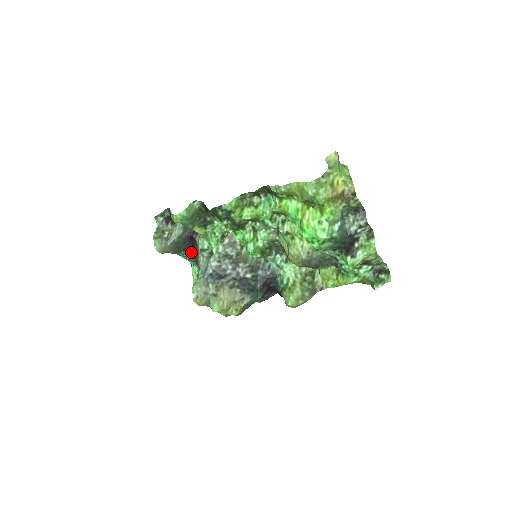
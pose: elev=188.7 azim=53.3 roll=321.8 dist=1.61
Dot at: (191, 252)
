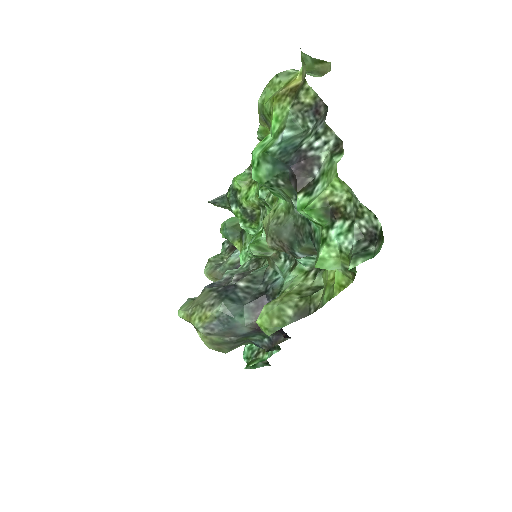
Dot at: occluded
